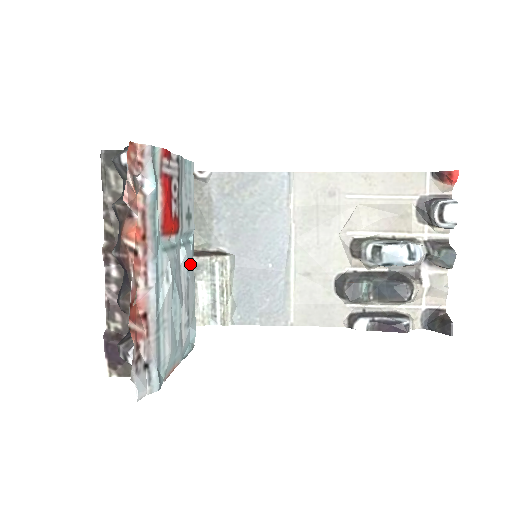
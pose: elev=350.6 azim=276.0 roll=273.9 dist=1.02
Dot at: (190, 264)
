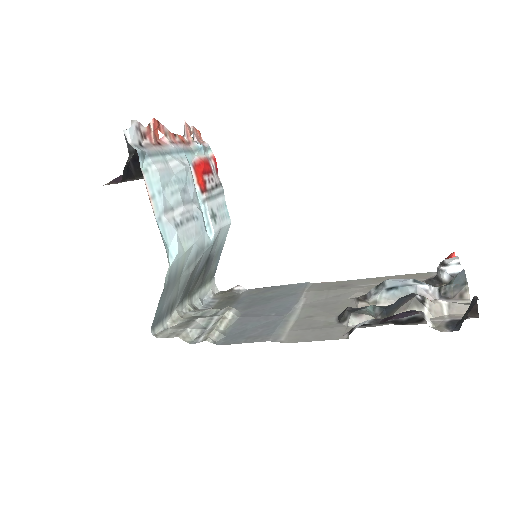
Dot at: (200, 225)
